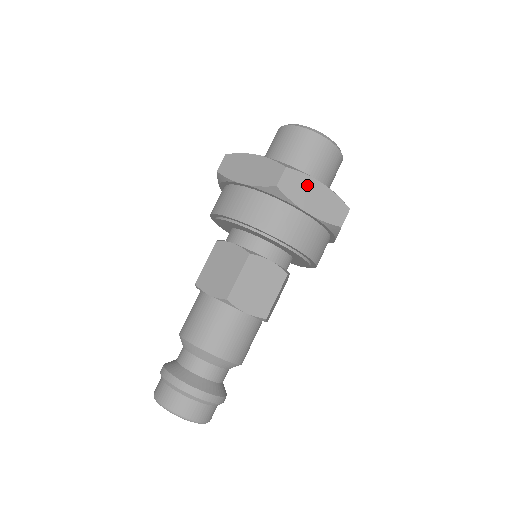
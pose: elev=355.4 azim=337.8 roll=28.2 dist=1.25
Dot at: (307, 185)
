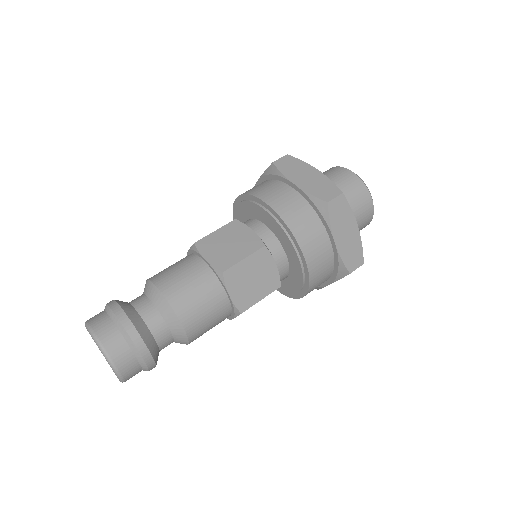
Dot at: (302, 168)
